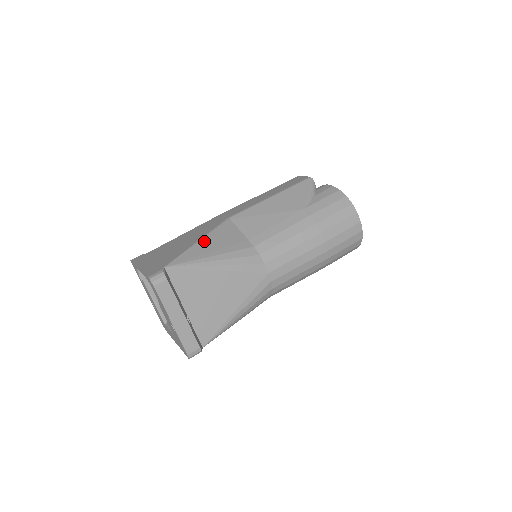
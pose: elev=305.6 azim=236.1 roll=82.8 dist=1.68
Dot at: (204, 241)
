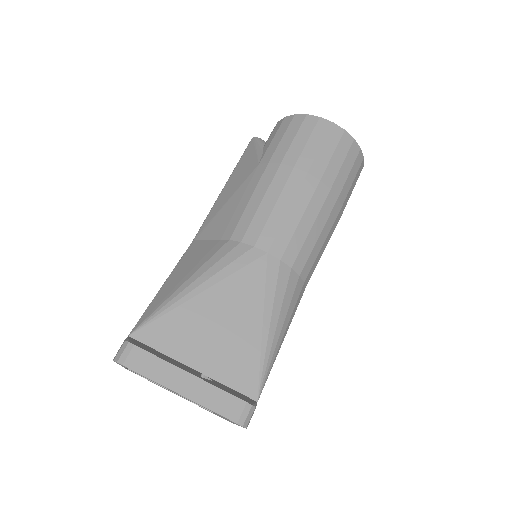
Dot at: (170, 279)
